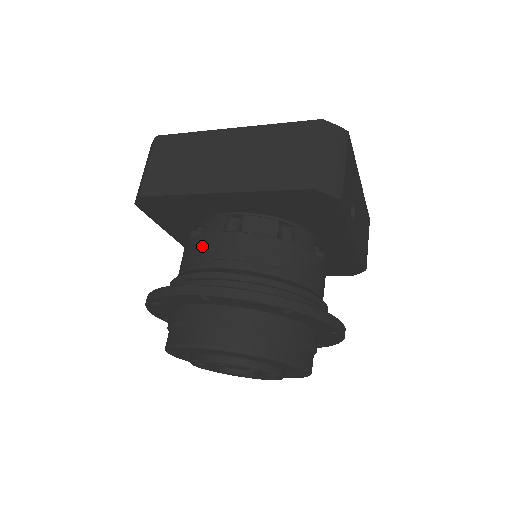
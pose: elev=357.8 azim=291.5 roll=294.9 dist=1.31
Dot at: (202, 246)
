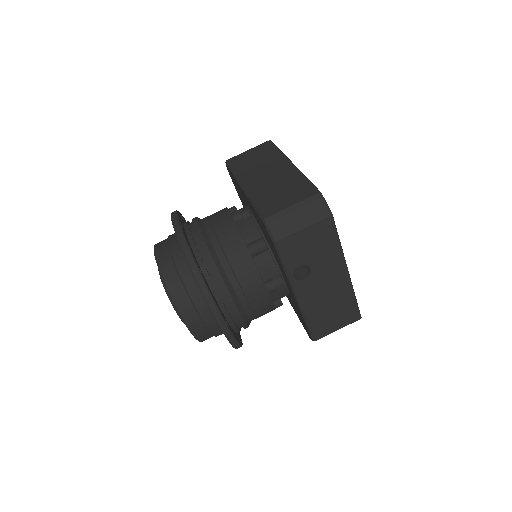
Dot at: (218, 212)
